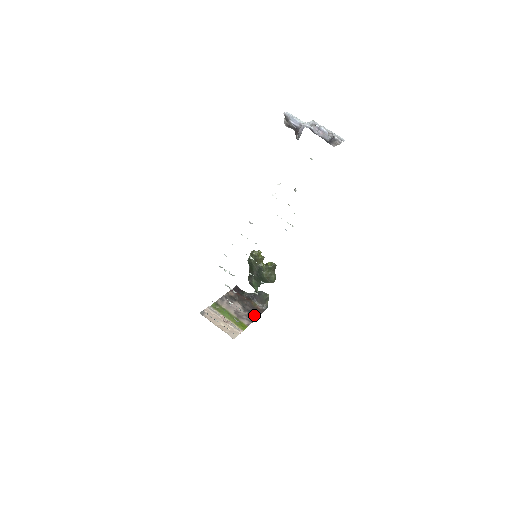
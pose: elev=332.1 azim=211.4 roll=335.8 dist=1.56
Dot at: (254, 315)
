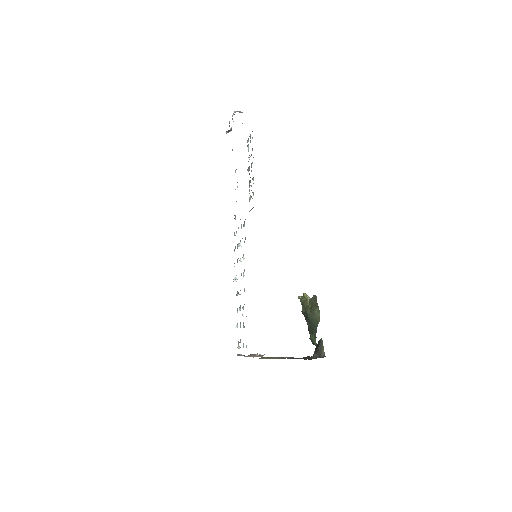
Dot at: occluded
